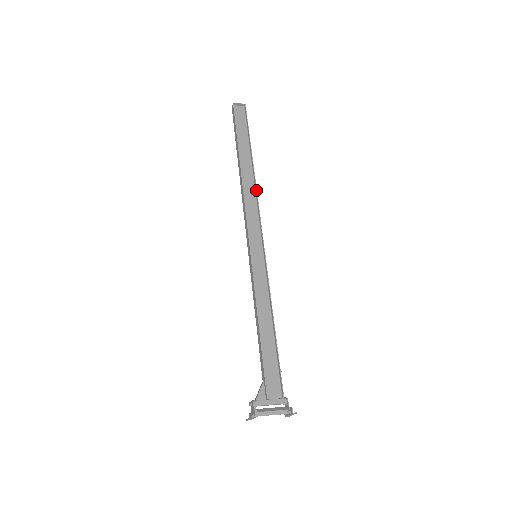
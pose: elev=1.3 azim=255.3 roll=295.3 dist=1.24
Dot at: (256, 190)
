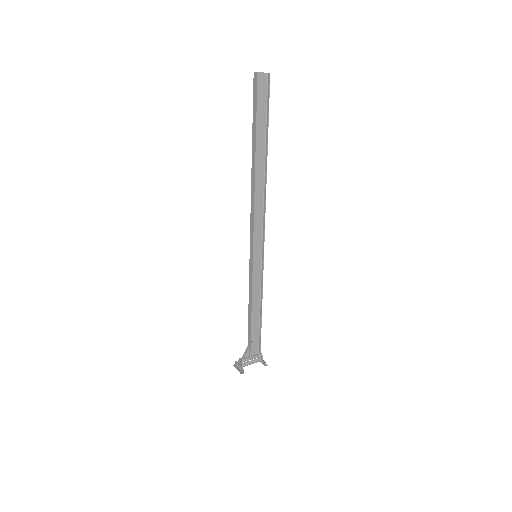
Dot at: occluded
